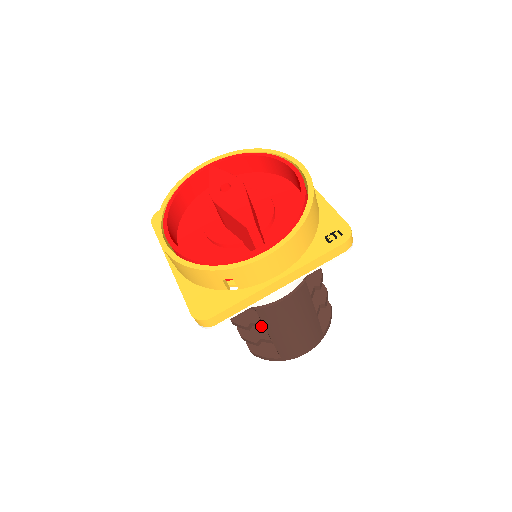
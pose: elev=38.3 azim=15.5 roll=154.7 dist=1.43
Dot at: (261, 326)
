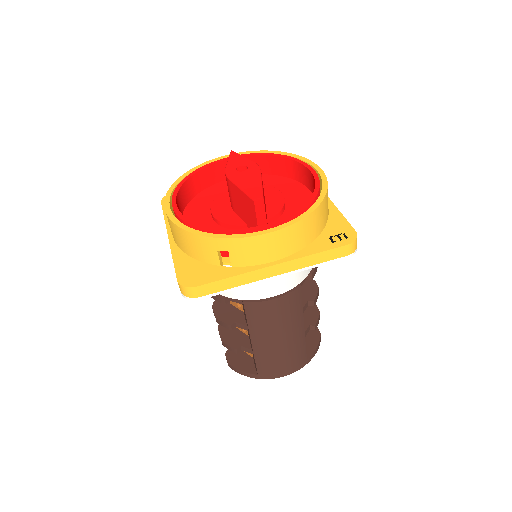
Dot at: (245, 328)
